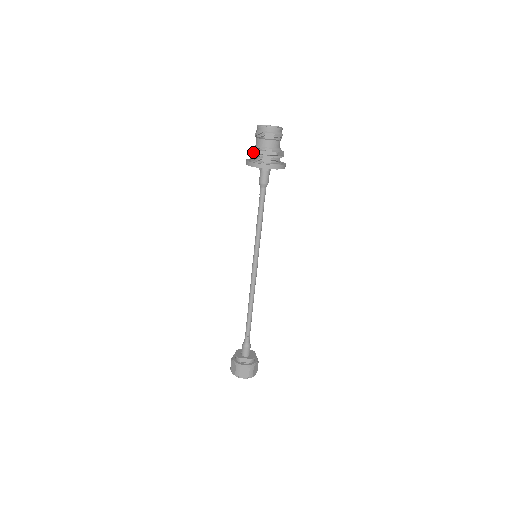
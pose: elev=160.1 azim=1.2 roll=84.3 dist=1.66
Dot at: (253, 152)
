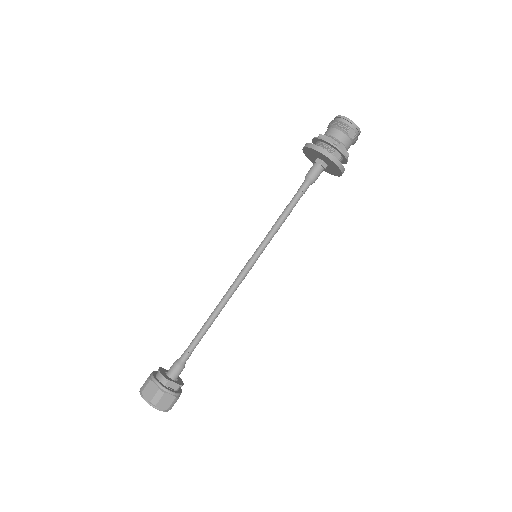
Dot at: (325, 139)
